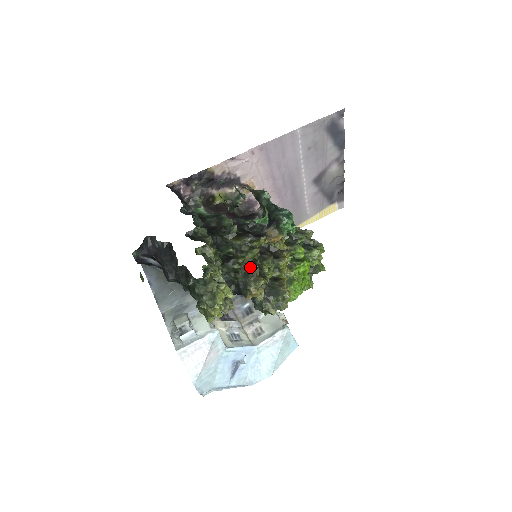
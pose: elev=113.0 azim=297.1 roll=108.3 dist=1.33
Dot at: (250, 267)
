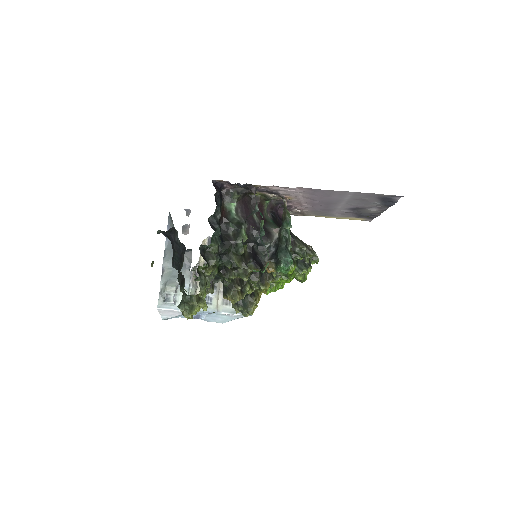
Dot at: (236, 285)
